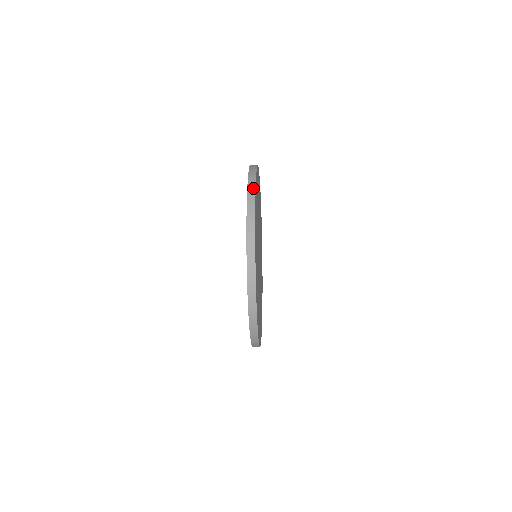
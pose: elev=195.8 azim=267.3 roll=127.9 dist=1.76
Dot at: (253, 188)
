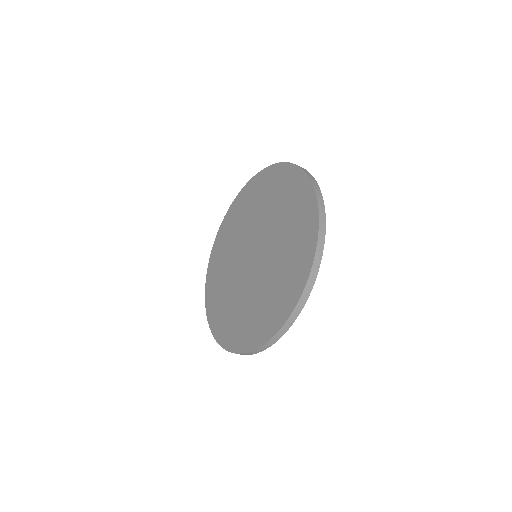
Dot at: (323, 205)
